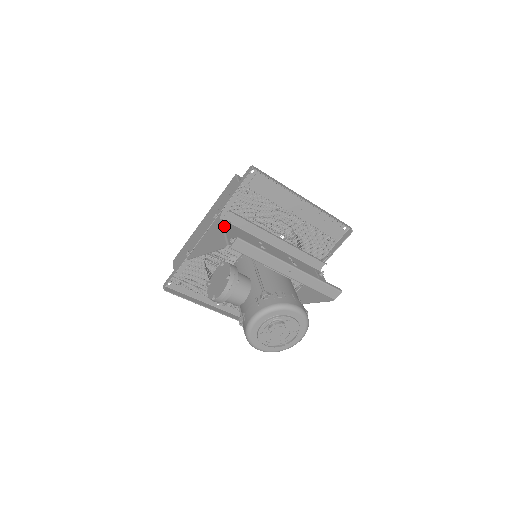
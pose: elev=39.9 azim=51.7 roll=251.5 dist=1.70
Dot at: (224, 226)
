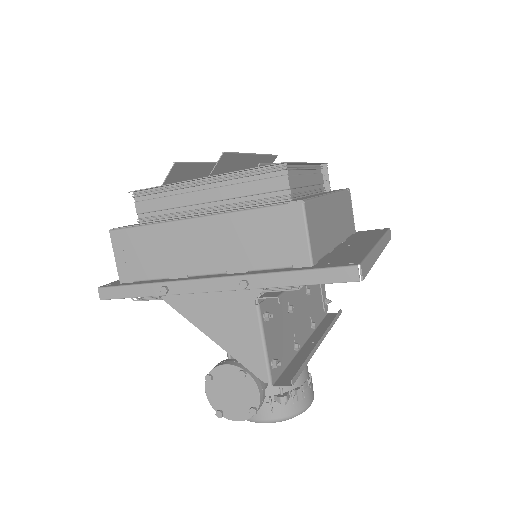
Dot at: (263, 327)
